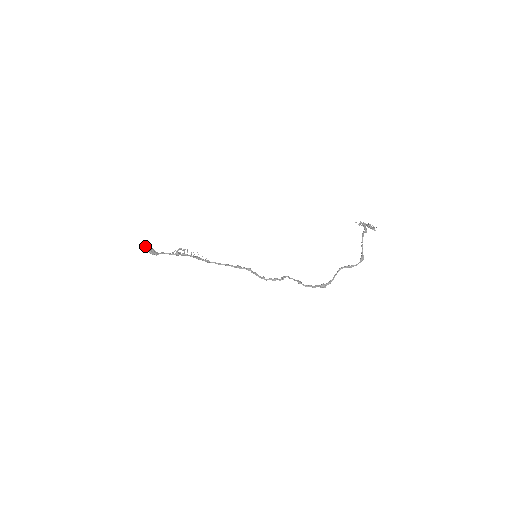
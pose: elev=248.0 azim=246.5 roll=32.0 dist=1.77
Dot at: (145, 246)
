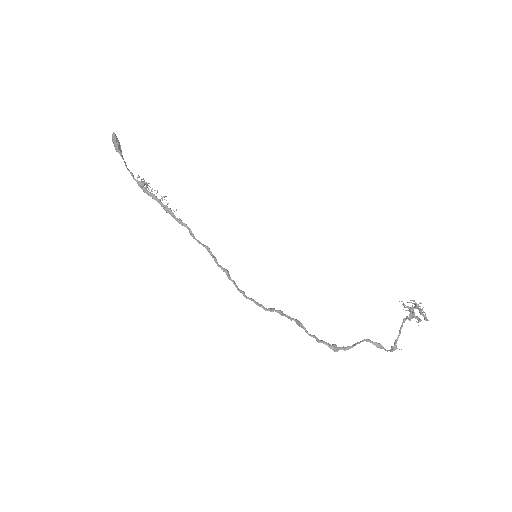
Dot at: occluded
